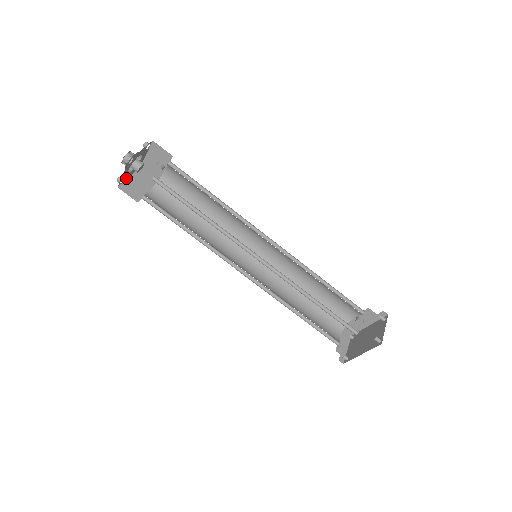
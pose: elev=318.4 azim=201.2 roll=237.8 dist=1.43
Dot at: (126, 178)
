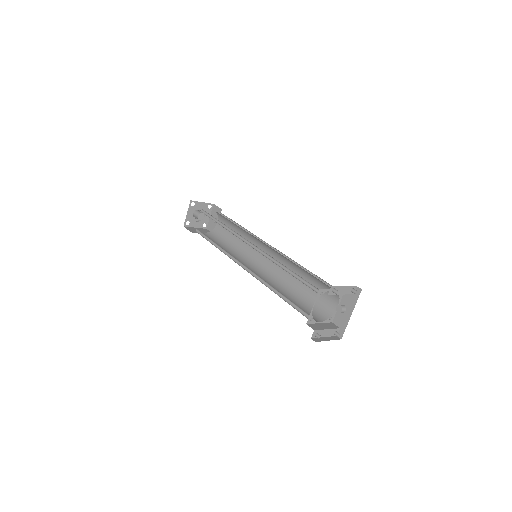
Dot at: (192, 226)
